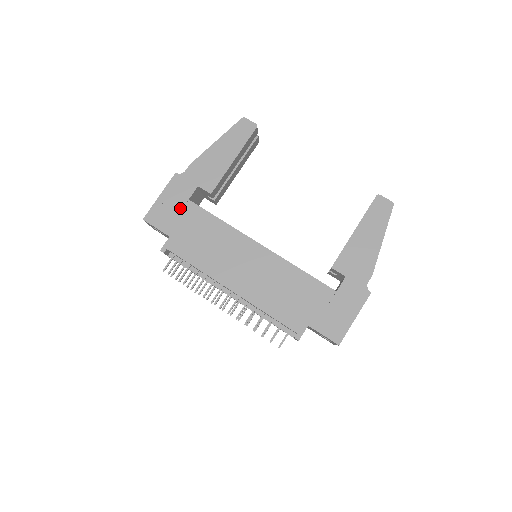
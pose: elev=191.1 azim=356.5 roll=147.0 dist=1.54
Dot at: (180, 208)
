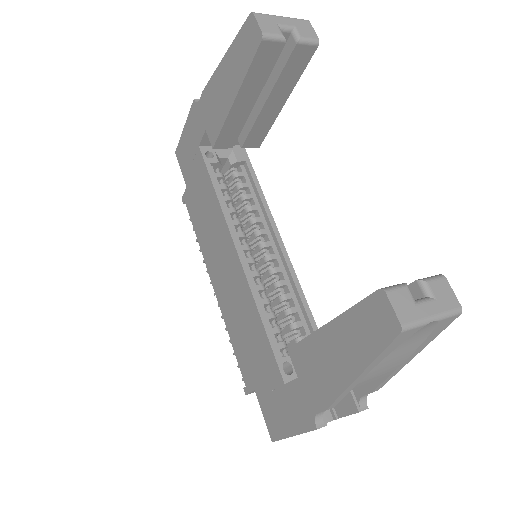
Dot at: (193, 154)
